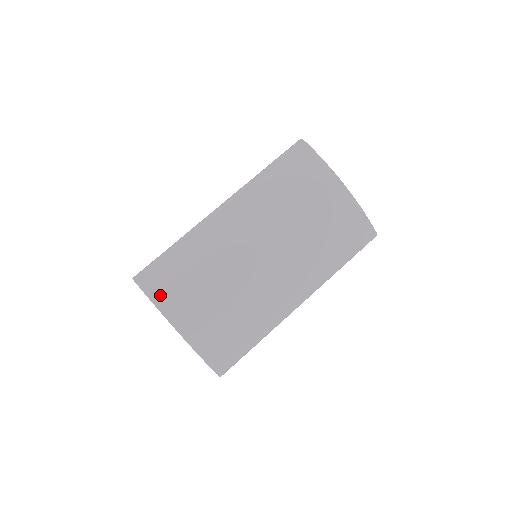
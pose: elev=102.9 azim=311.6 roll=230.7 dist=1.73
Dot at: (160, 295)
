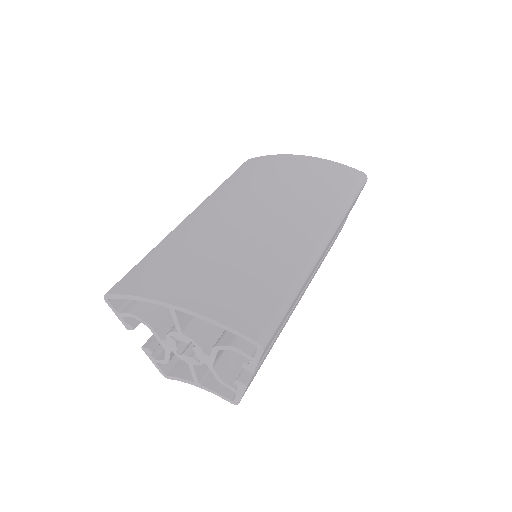
Dot at: (138, 286)
